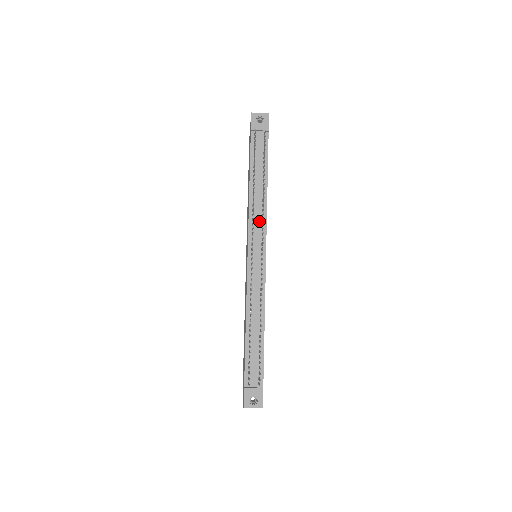
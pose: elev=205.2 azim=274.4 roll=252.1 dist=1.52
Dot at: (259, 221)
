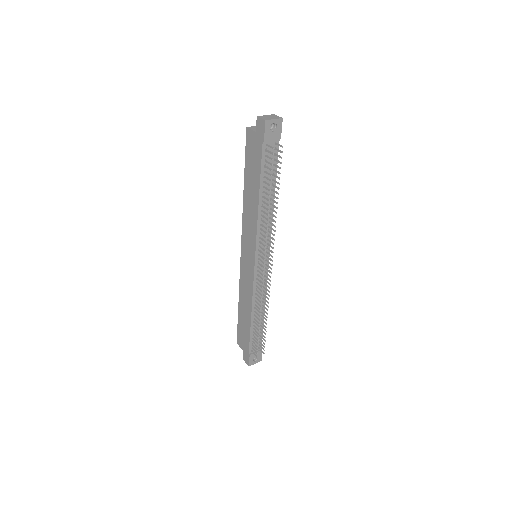
Dot at: occluded
